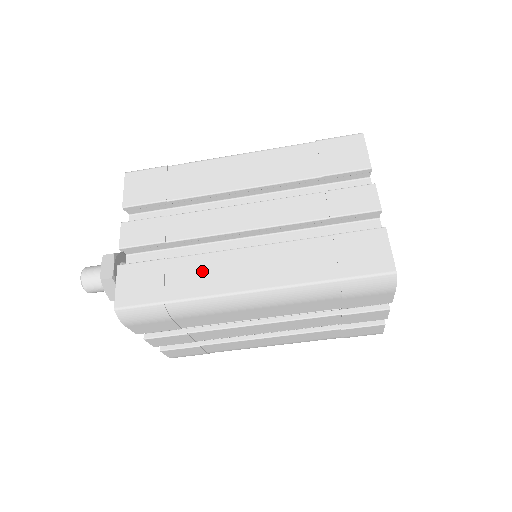
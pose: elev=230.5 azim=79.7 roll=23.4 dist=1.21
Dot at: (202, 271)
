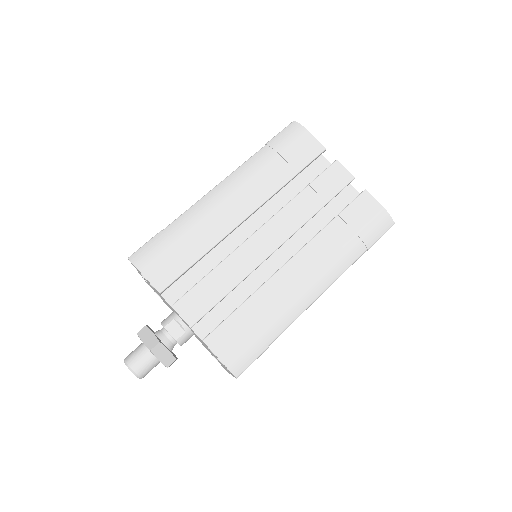
Dot at: occluded
